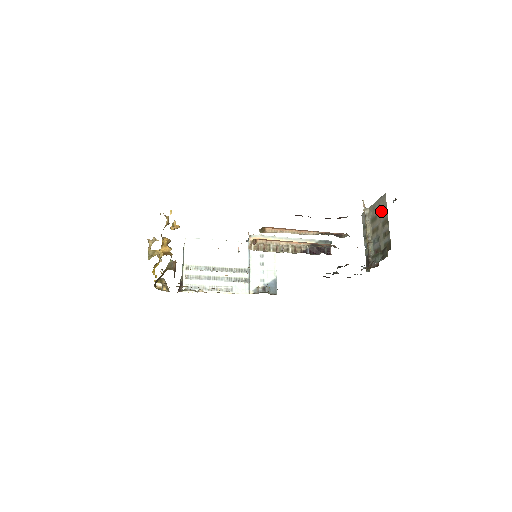
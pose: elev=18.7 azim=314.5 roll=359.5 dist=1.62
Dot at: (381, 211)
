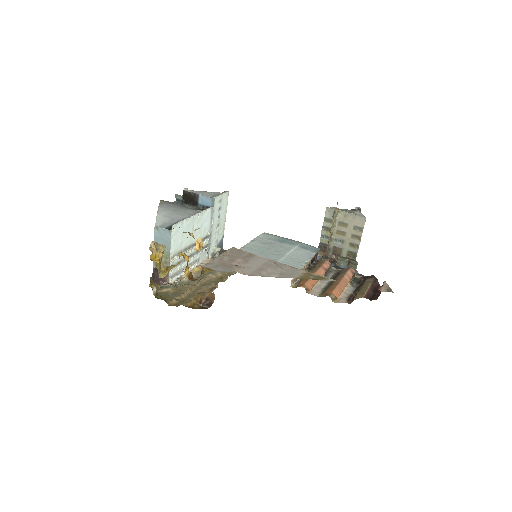
Dot at: (355, 226)
